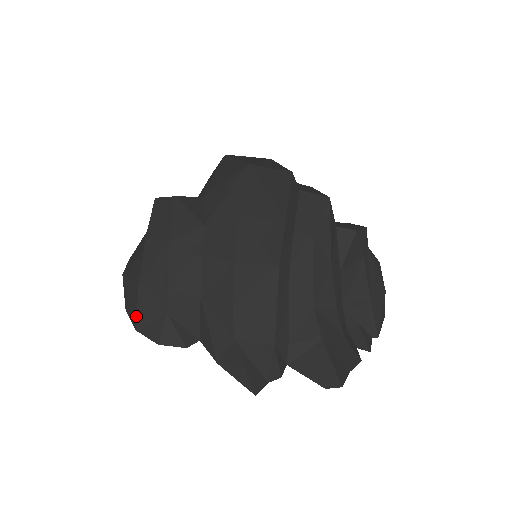
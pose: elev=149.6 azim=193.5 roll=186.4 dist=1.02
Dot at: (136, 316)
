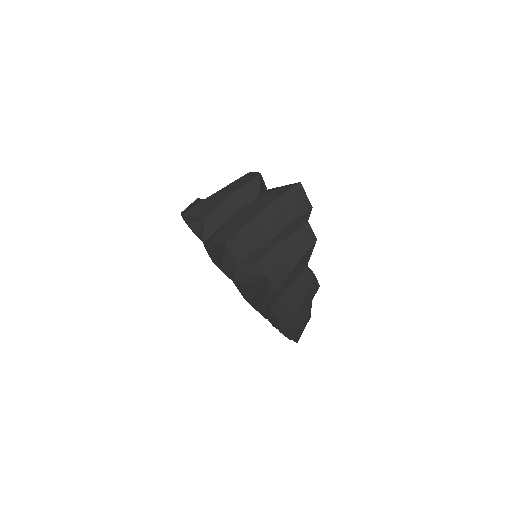
Dot at: (188, 210)
